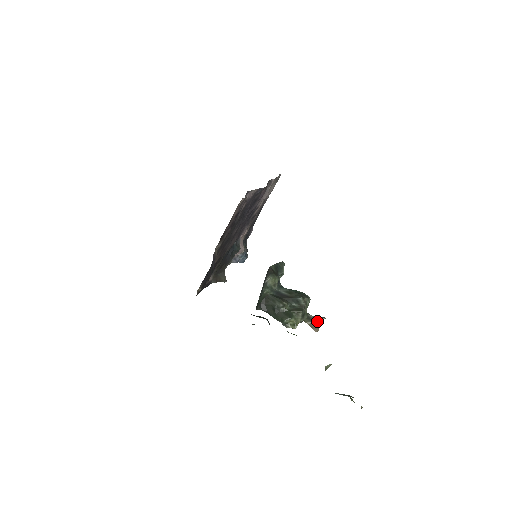
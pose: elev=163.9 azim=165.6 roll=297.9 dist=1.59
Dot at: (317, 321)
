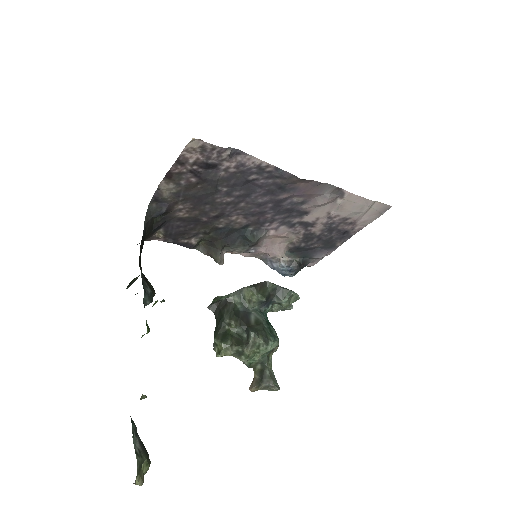
Dot at: (265, 382)
